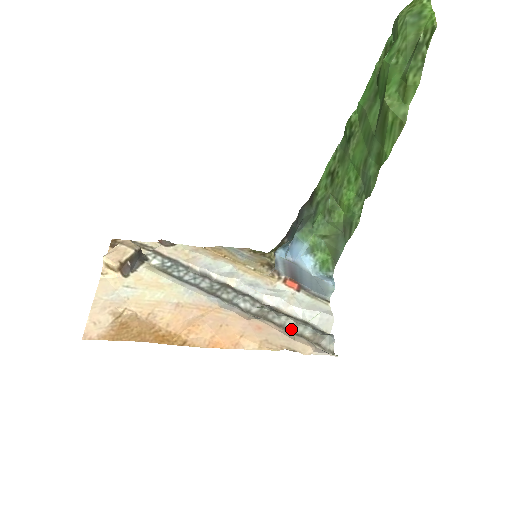
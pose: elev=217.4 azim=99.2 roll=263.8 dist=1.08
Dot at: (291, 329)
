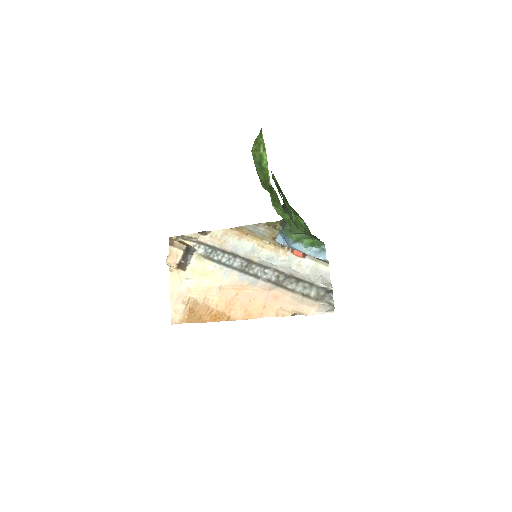
Dot at: (301, 291)
